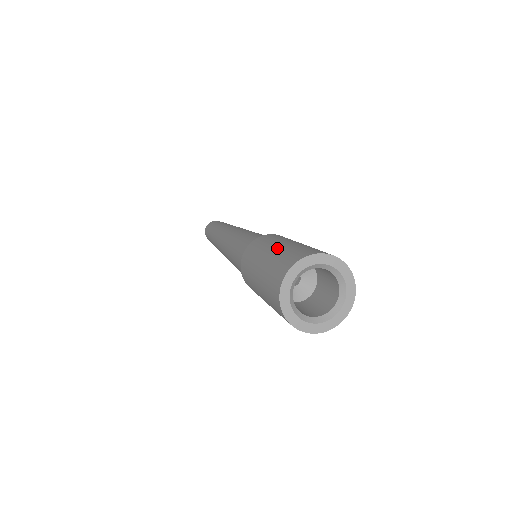
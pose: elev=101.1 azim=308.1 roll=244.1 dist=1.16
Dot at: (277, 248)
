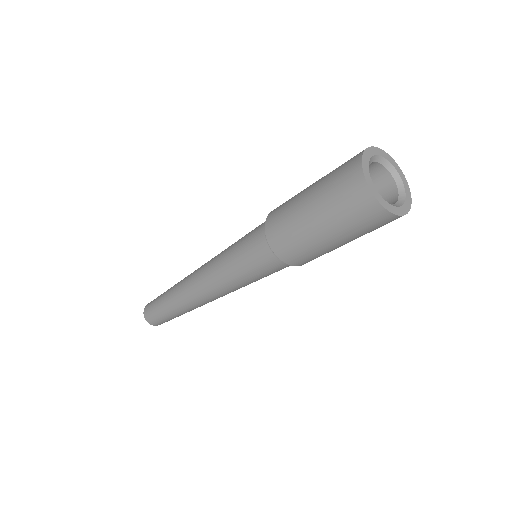
Dot at: occluded
